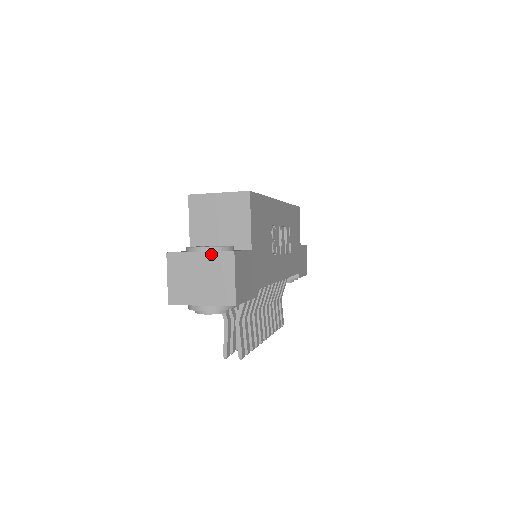
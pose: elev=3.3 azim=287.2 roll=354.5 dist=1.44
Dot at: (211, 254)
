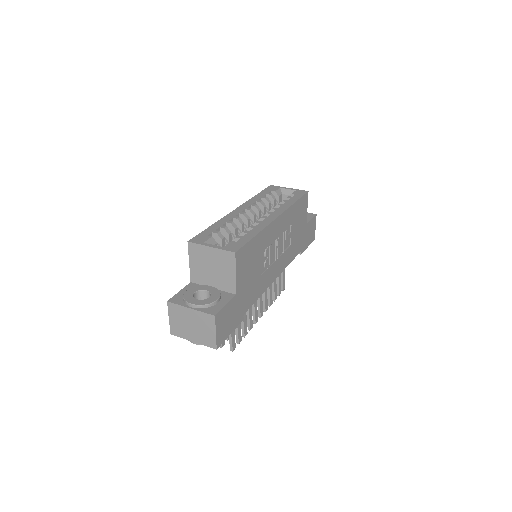
Dot at: (199, 312)
